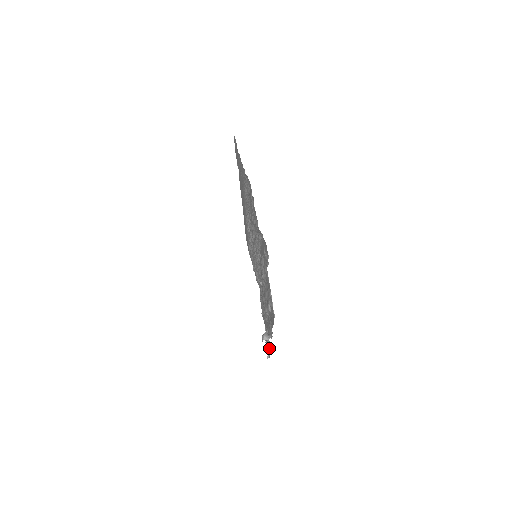
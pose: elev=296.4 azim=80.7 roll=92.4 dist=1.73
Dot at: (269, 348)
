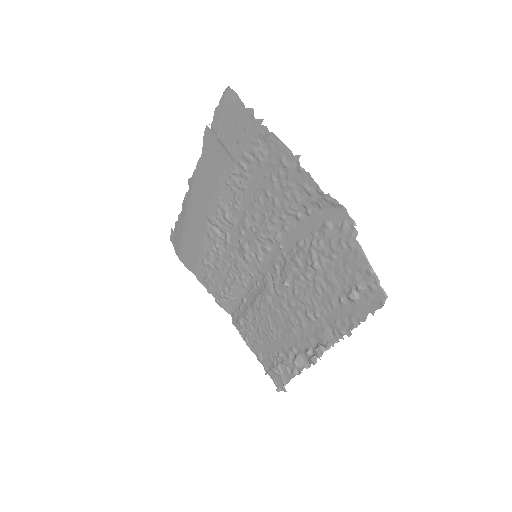
Dot at: (296, 372)
